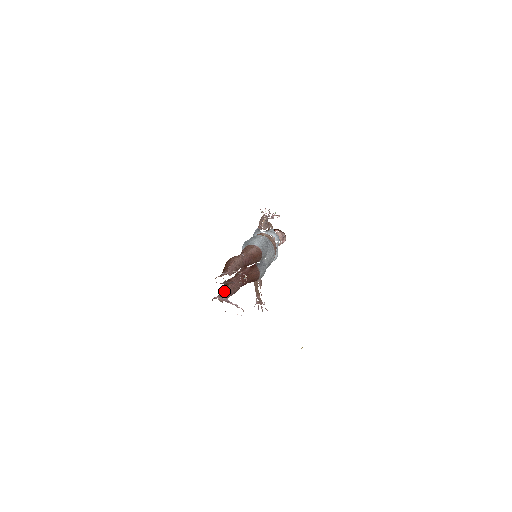
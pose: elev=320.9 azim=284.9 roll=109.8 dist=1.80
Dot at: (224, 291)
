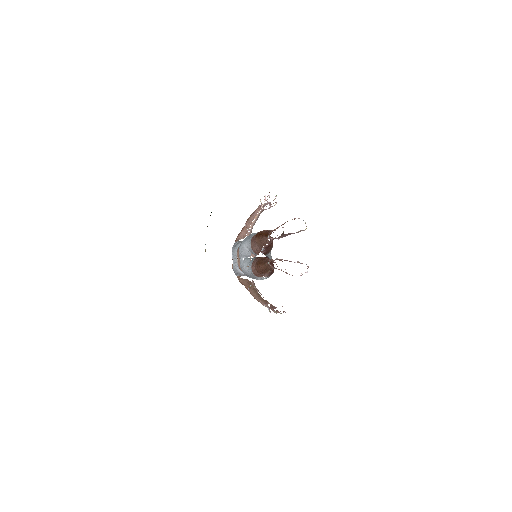
Dot at: occluded
